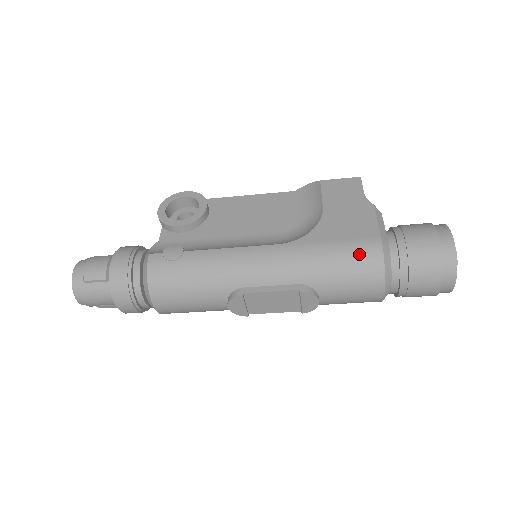
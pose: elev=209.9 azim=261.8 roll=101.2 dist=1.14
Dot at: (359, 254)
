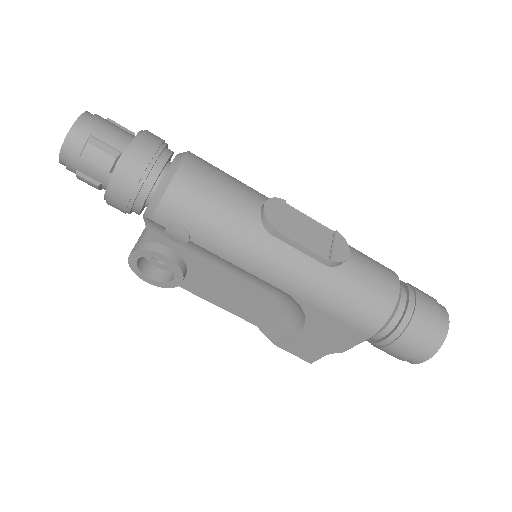
Dot at: occluded
